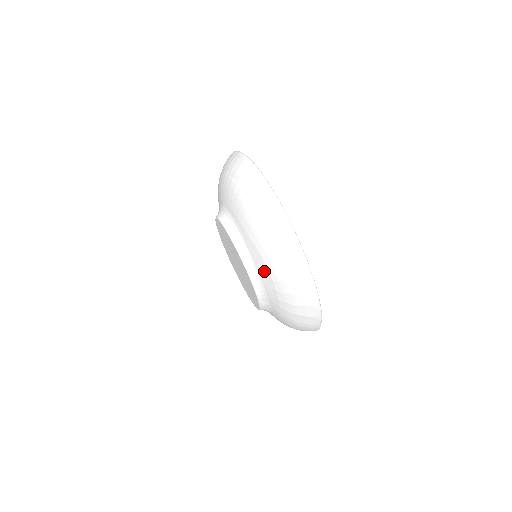
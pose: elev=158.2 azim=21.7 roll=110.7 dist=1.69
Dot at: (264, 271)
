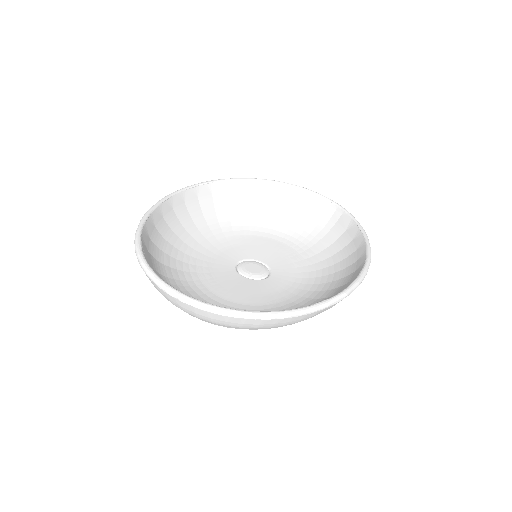
Dot at: occluded
